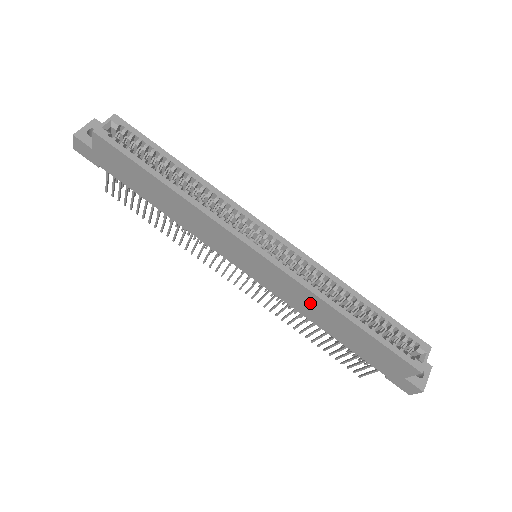
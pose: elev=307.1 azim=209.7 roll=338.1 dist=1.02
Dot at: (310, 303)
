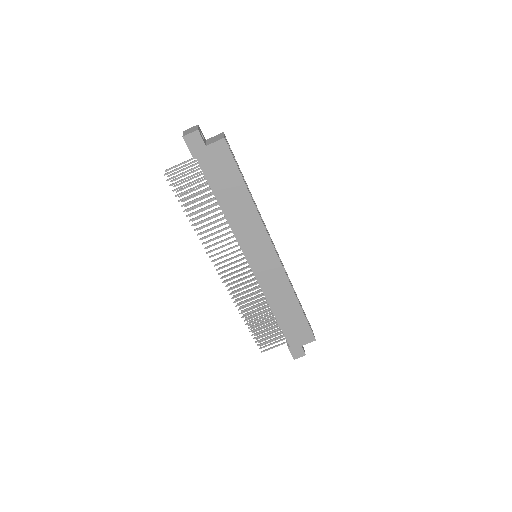
Dot at: (282, 291)
